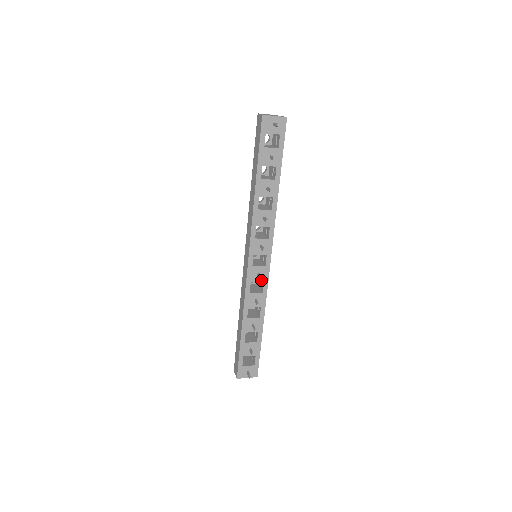
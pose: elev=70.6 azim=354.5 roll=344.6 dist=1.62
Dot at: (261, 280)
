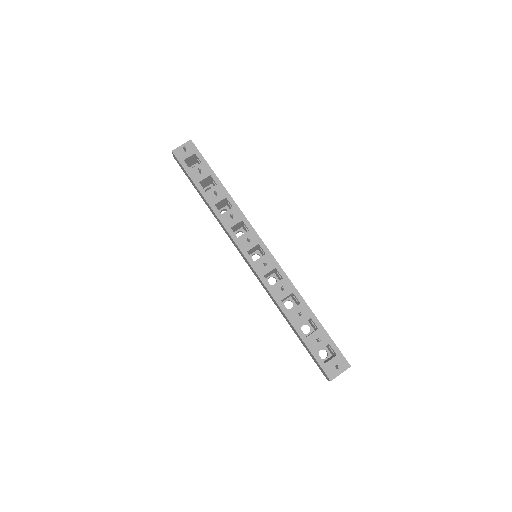
Dot at: (272, 268)
